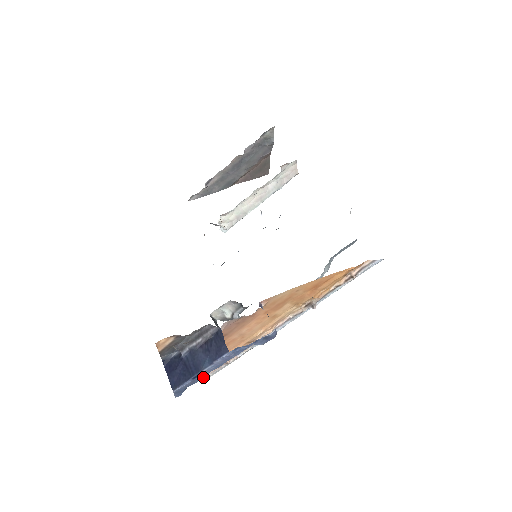
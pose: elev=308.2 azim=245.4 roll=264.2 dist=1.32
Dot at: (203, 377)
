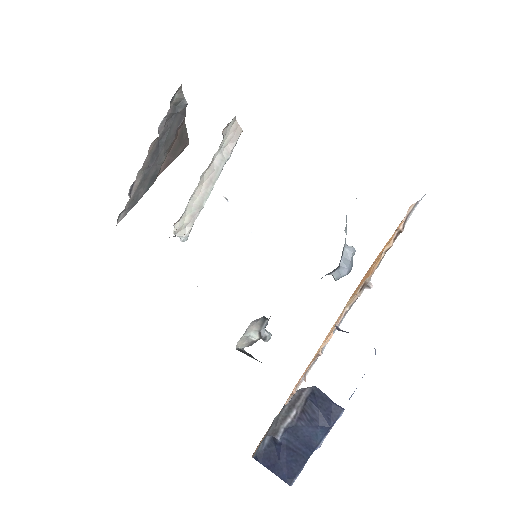
Dot at: occluded
